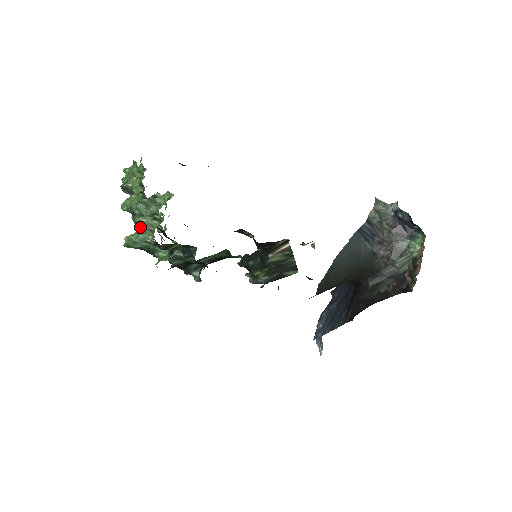
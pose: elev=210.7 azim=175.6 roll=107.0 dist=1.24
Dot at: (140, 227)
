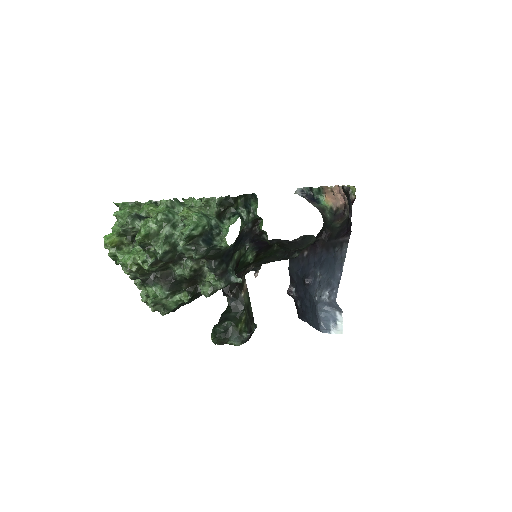
Dot at: (192, 211)
